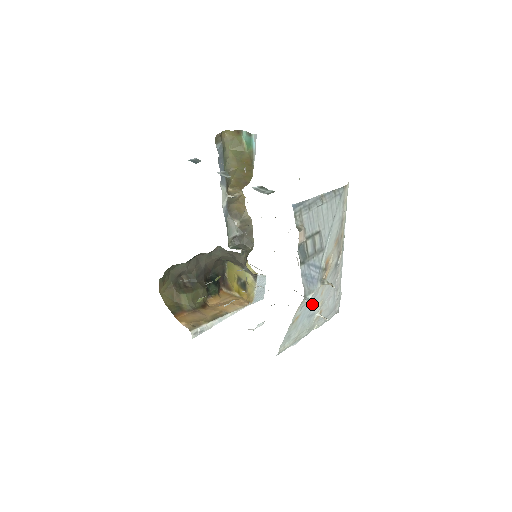
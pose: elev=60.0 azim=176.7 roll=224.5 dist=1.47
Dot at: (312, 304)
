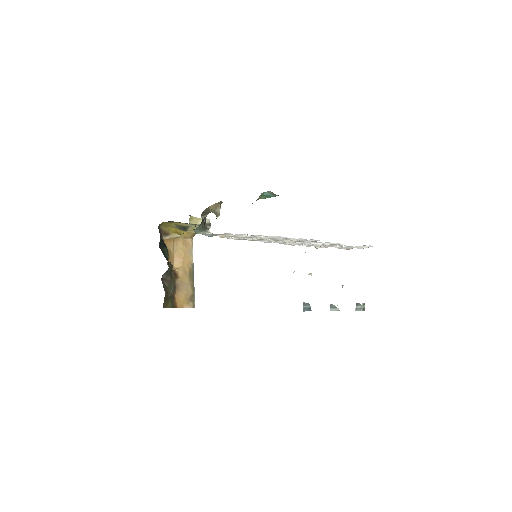
Dot at: occluded
